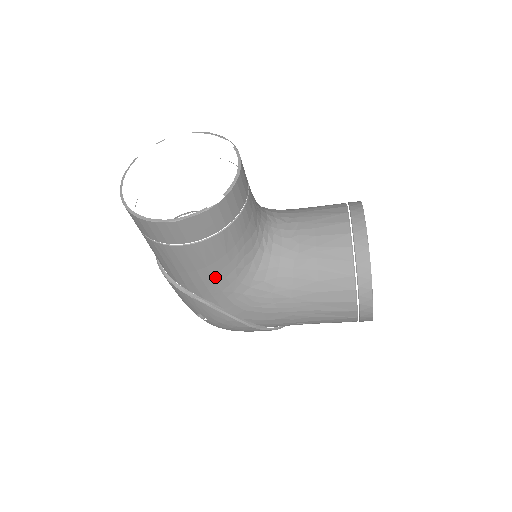
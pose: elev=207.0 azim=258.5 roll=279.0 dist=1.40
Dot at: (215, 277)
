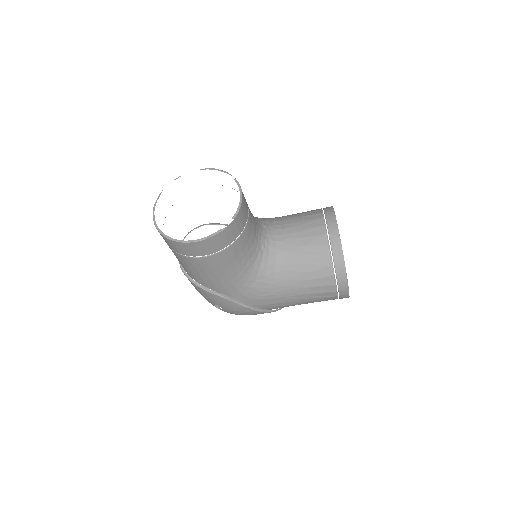
Dot at: (229, 277)
